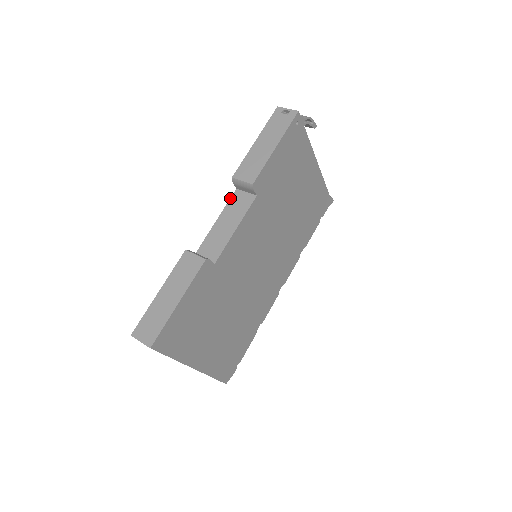
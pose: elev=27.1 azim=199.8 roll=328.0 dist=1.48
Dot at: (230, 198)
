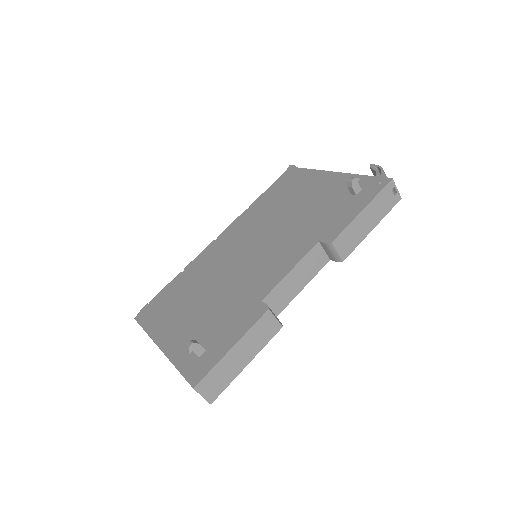
Dot at: (311, 250)
